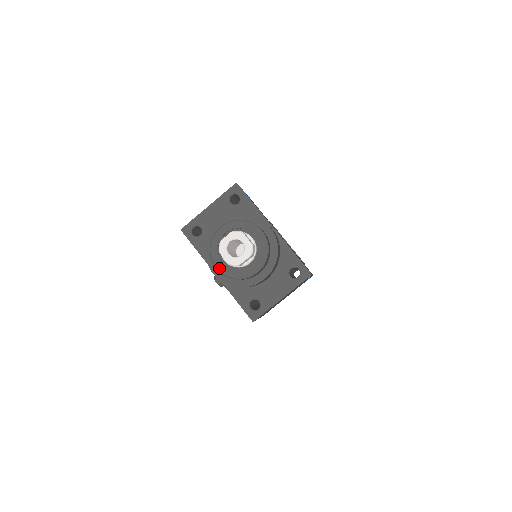
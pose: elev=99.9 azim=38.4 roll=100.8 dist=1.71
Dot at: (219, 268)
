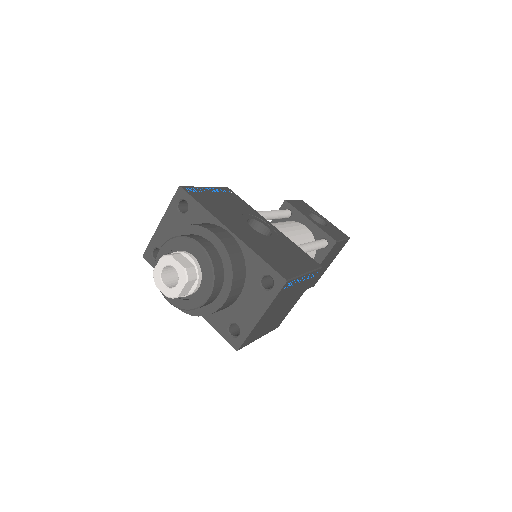
Dot at: (169, 300)
